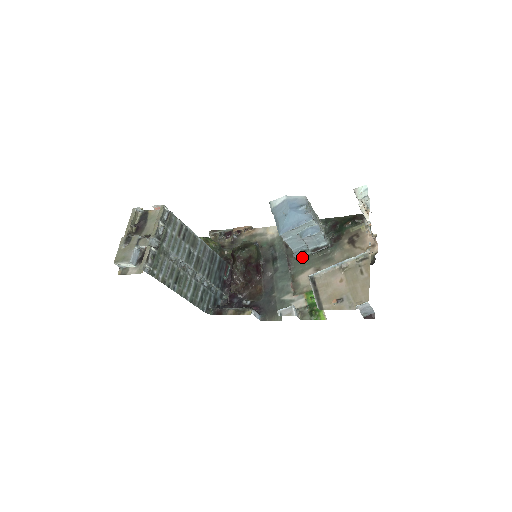
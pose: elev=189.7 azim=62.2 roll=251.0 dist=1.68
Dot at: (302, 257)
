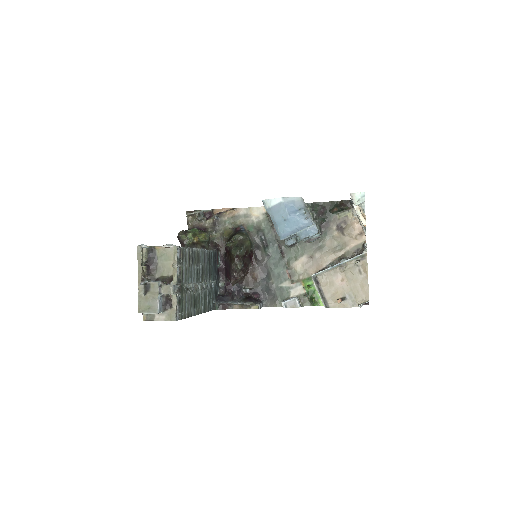
Dot at: (294, 244)
